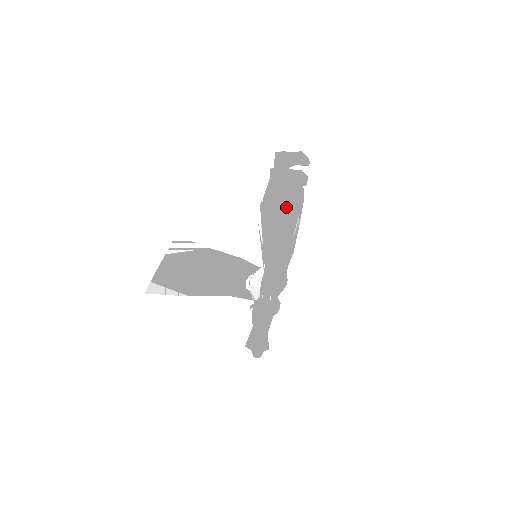
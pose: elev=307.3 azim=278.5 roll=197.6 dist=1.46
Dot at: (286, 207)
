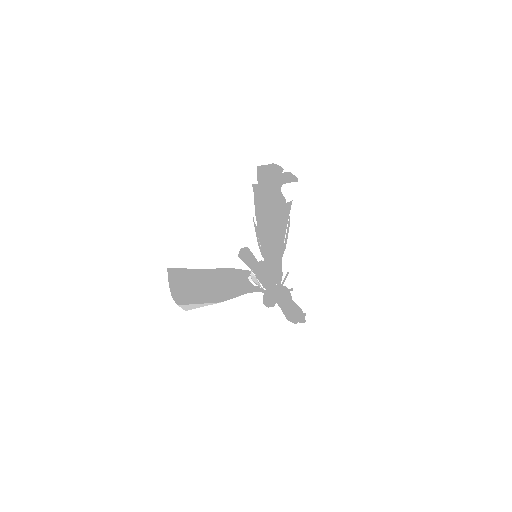
Dot at: occluded
